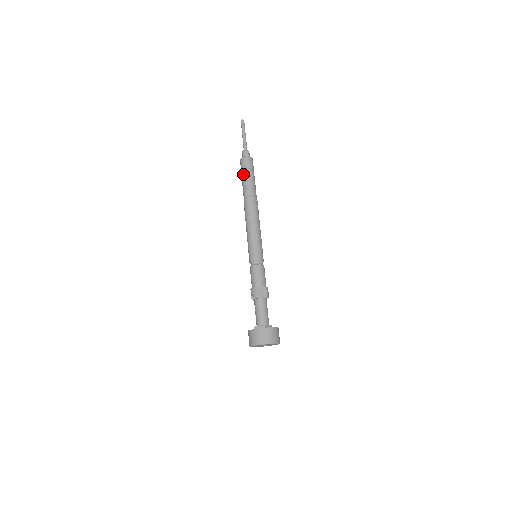
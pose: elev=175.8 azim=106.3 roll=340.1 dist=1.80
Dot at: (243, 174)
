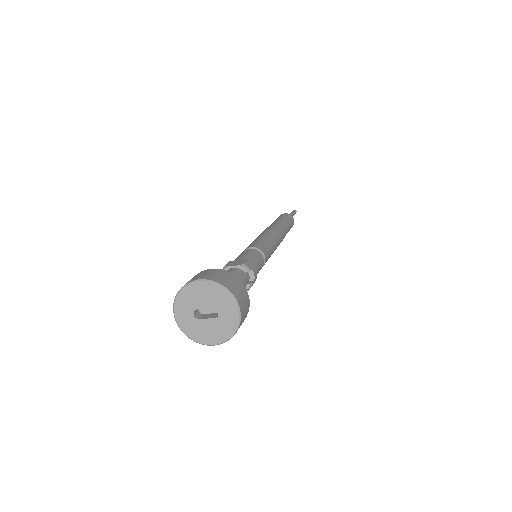
Dot at: occluded
